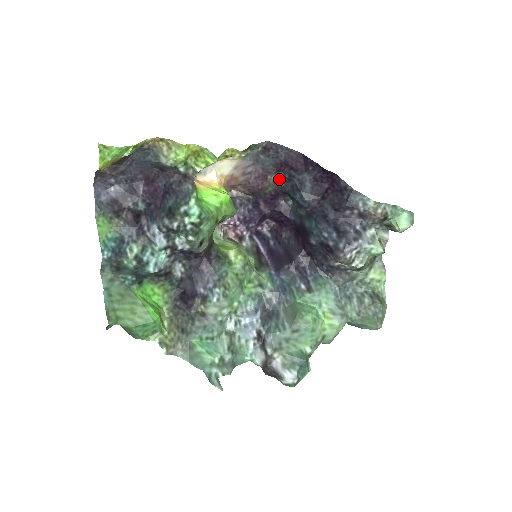
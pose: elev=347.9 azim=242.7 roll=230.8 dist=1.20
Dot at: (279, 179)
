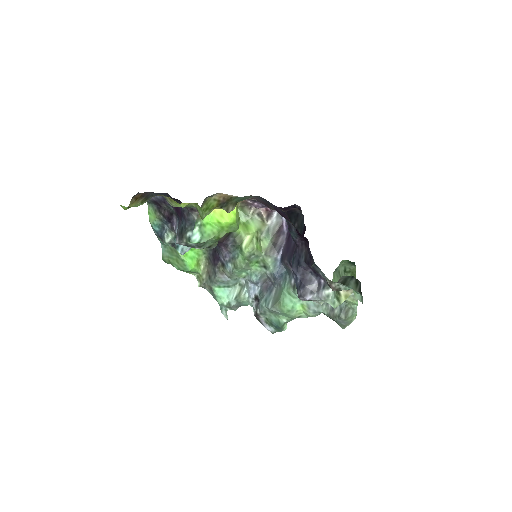
Dot at: occluded
